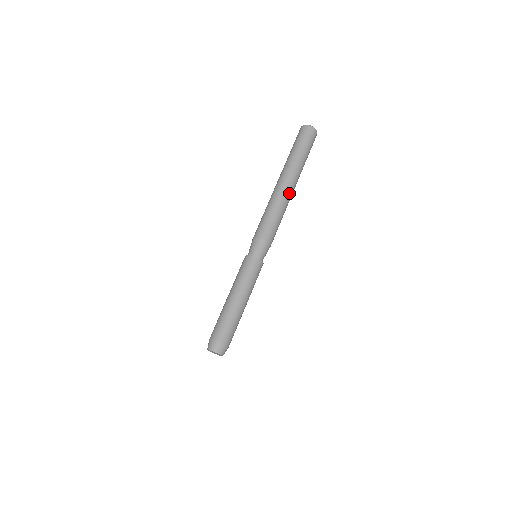
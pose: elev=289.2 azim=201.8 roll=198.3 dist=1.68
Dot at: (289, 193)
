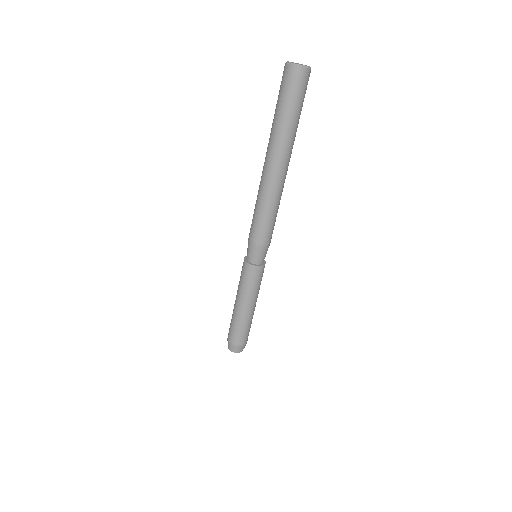
Dot at: (285, 178)
